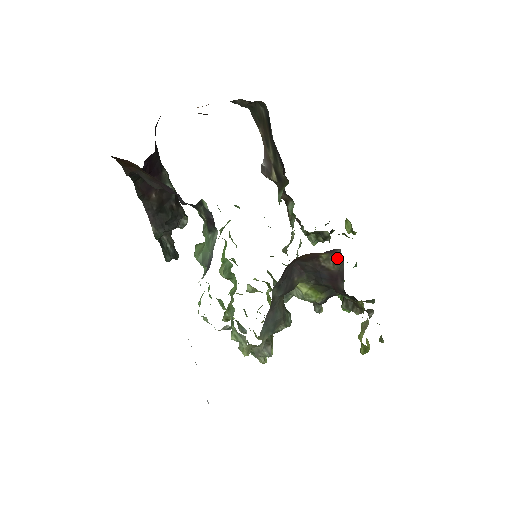
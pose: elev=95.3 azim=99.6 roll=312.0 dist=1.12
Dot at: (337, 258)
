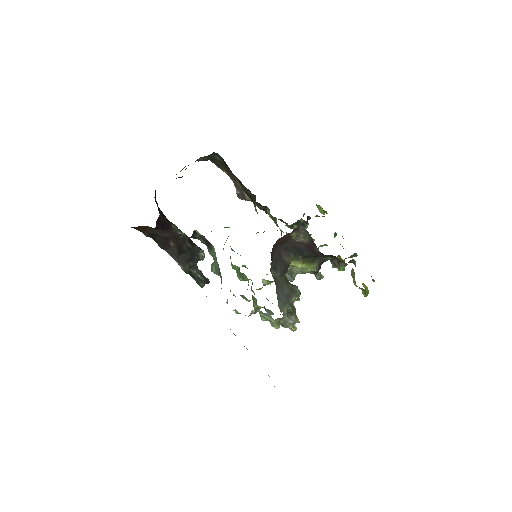
Dot at: (303, 232)
